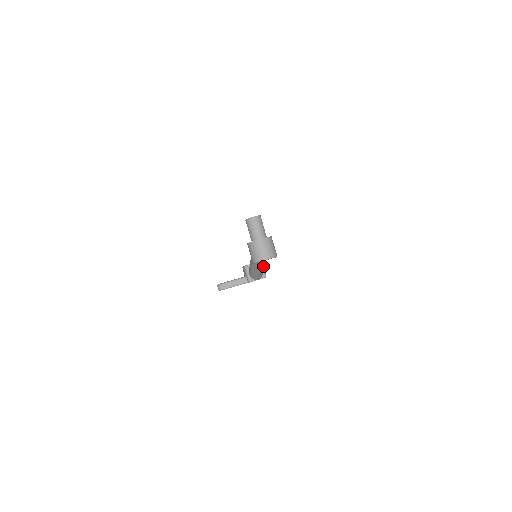
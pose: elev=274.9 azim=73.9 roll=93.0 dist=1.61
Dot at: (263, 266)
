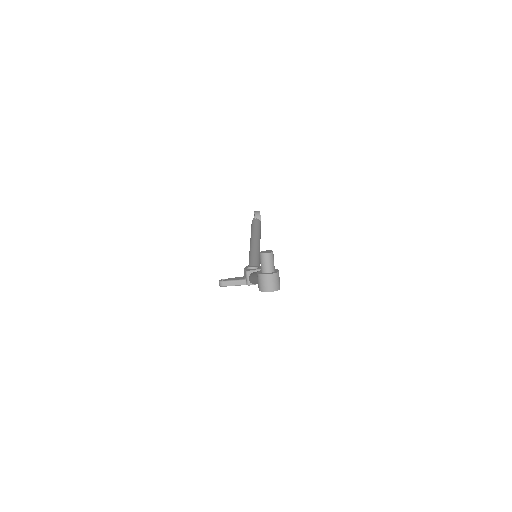
Dot at: occluded
